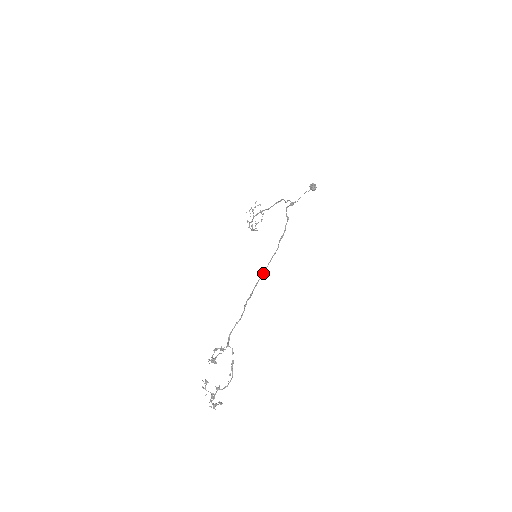
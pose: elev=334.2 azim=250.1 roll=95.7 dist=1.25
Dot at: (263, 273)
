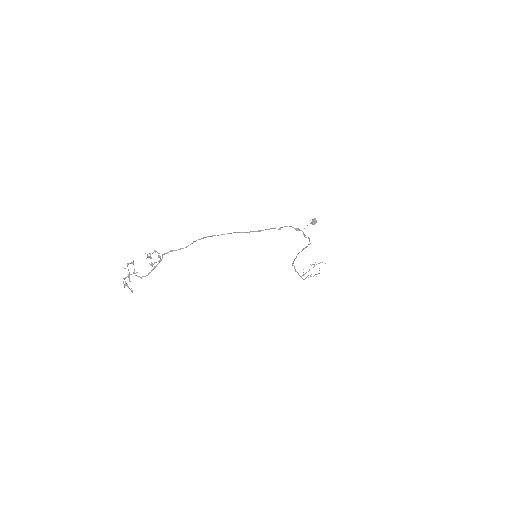
Dot at: (222, 234)
